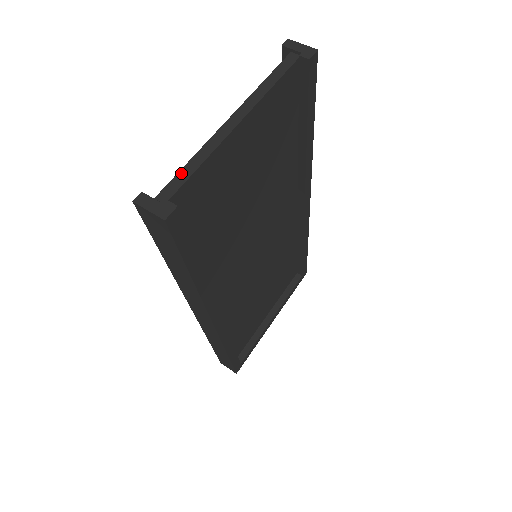
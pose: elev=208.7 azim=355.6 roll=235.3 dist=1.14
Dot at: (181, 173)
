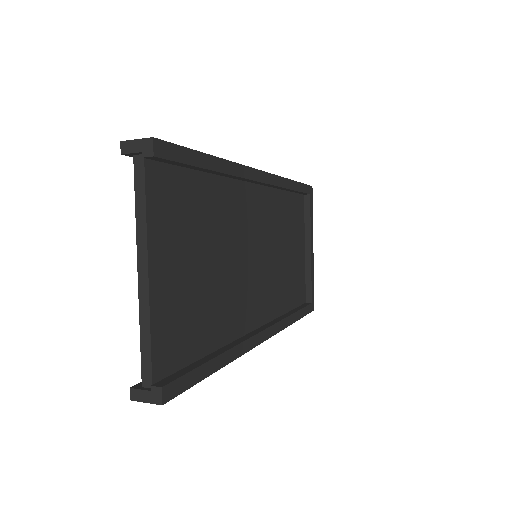
Dot at: (143, 353)
